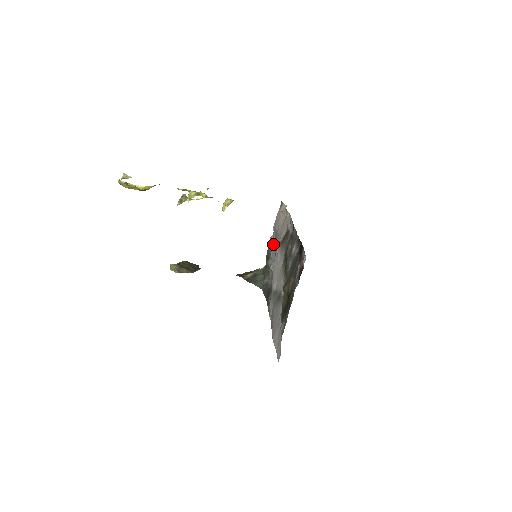
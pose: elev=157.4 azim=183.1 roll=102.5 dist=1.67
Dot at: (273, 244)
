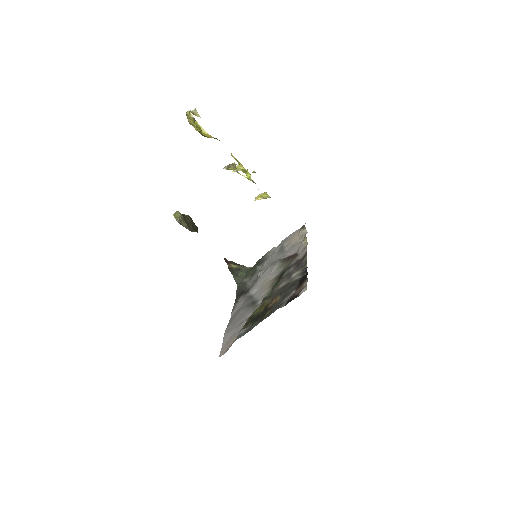
Dot at: (273, 255)
